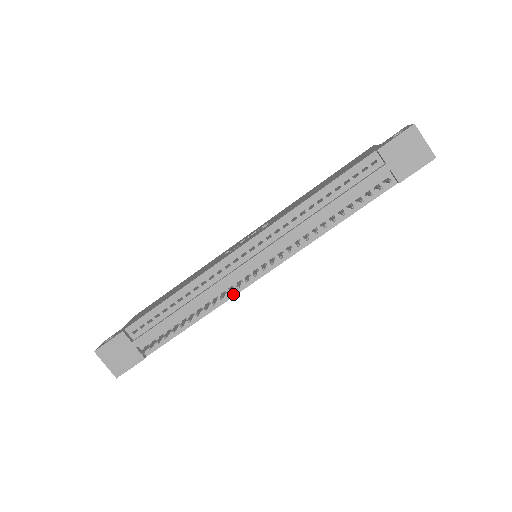
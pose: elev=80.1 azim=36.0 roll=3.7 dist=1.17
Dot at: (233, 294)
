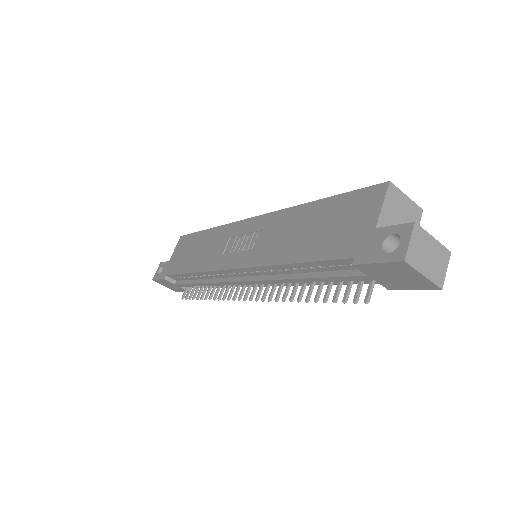
Dot at: occluded
